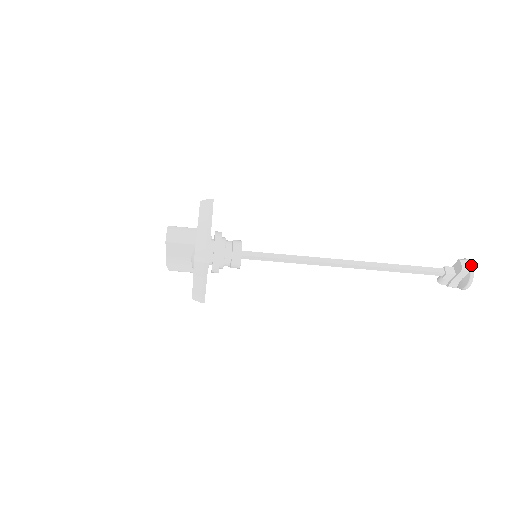
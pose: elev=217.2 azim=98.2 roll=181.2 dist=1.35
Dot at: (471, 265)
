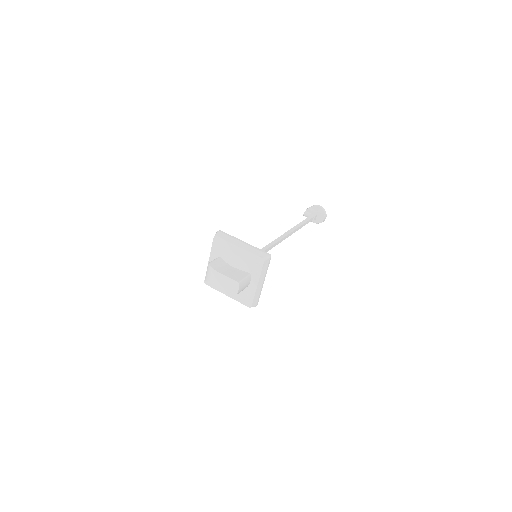
Dot at: occluded
